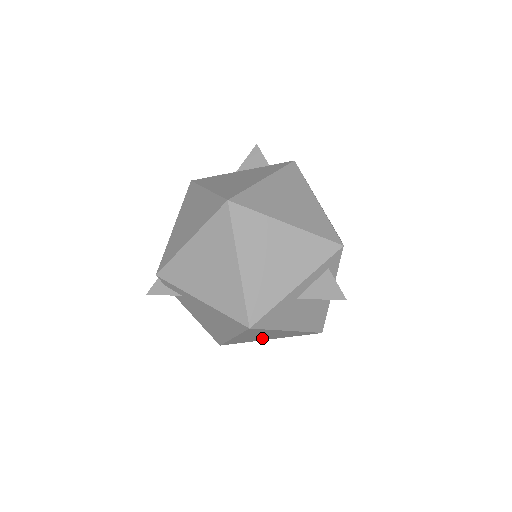
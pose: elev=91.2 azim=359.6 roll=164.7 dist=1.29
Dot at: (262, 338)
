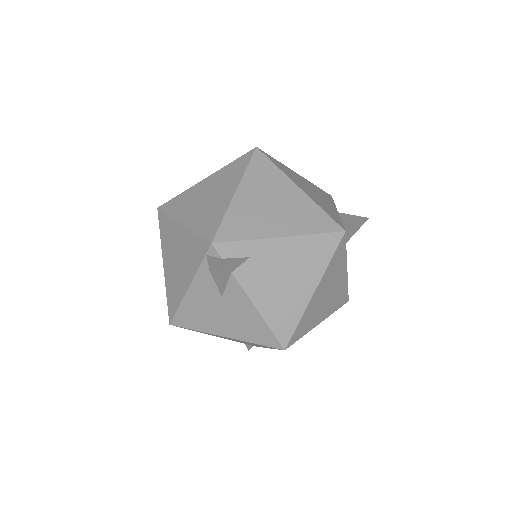
Dot at: (320, 312)
